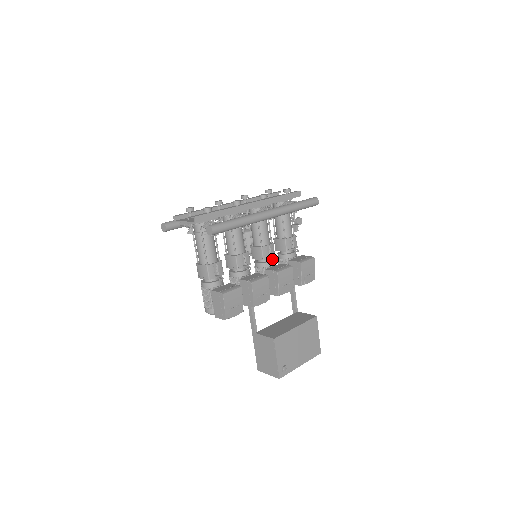
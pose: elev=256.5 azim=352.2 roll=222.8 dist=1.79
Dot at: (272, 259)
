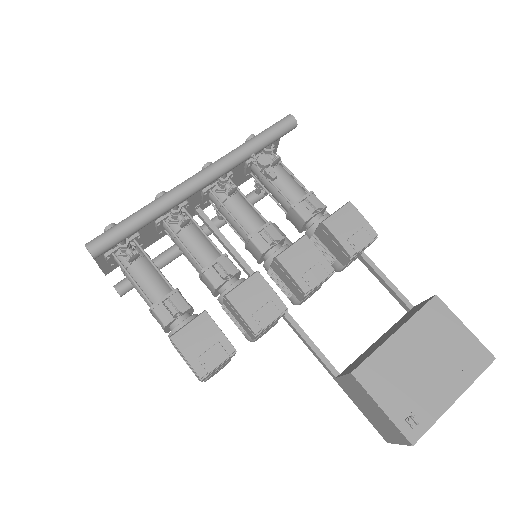
Dot at: (272, 244)
